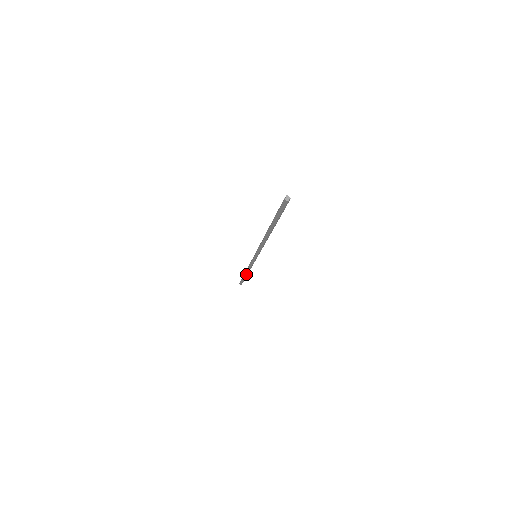
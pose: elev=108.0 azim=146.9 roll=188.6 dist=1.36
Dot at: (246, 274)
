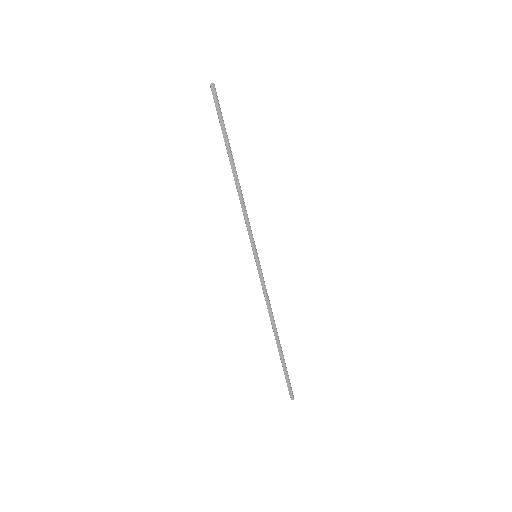
Dot at: (276, 338)
